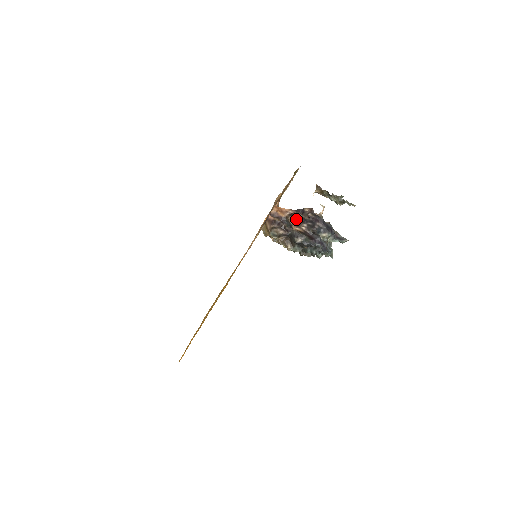
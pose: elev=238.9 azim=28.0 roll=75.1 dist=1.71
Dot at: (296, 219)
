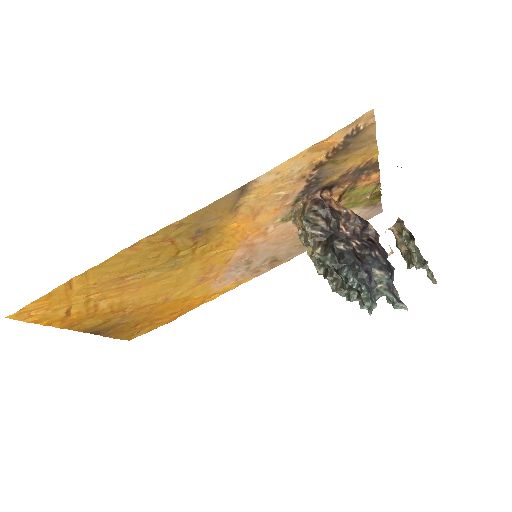
Dot at: (351, 226)
